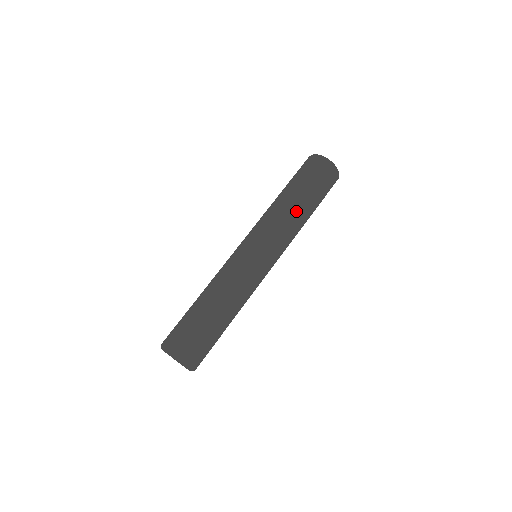
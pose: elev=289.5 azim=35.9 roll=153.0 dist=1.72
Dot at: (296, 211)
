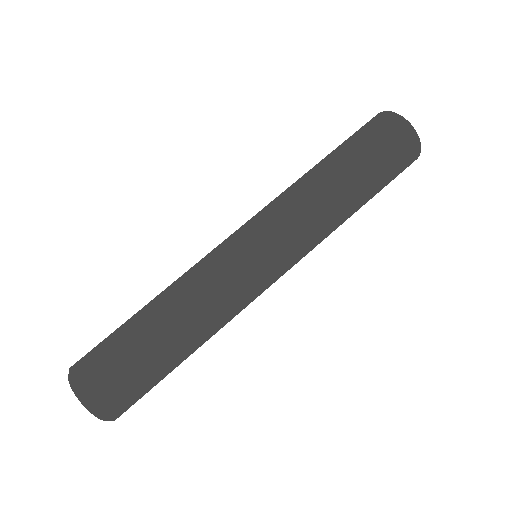
Dot at: (345, 216)
